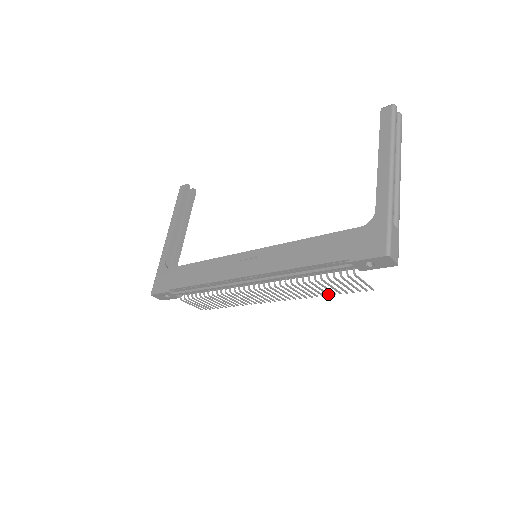
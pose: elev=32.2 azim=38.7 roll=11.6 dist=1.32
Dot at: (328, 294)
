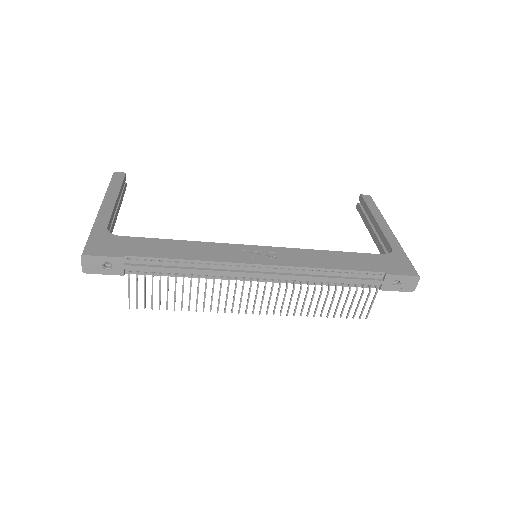
Dot at: occluded
